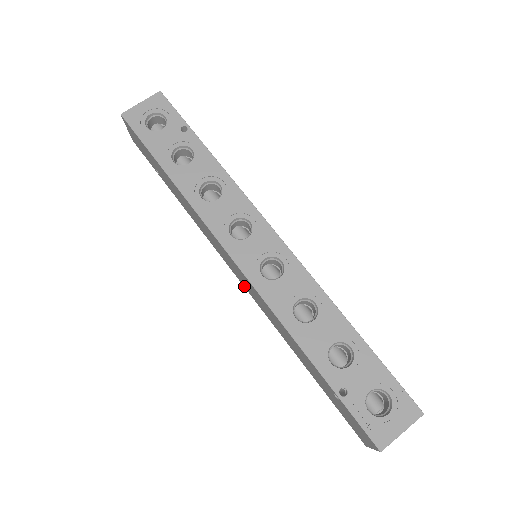
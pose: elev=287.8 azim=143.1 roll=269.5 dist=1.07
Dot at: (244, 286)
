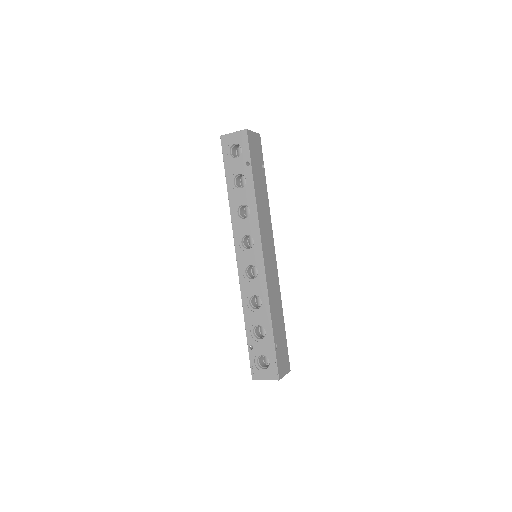
Dot at: occluded
